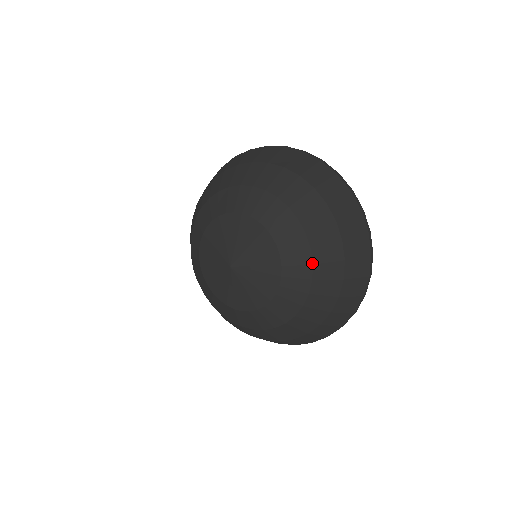
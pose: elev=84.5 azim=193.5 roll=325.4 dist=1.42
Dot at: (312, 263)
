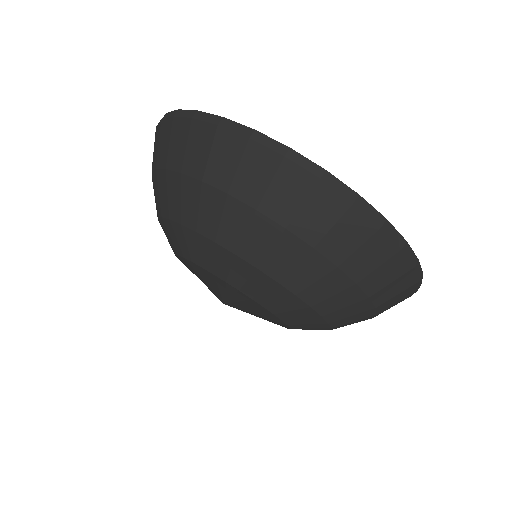
Dot at: (330, 328)
